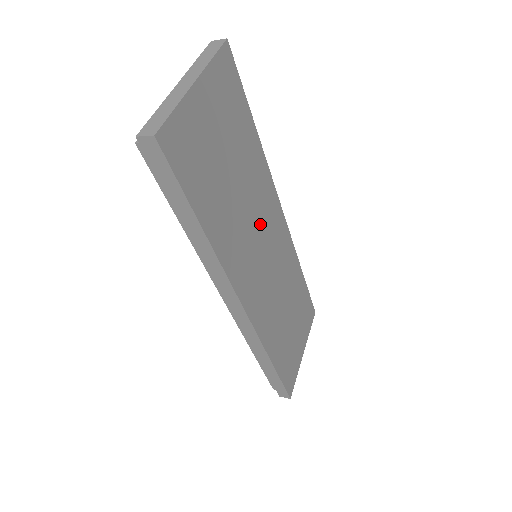
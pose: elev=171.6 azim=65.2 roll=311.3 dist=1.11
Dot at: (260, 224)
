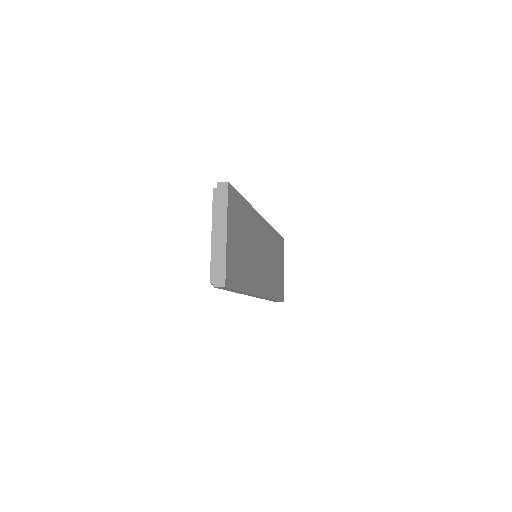
Dot at: (258, 245)
